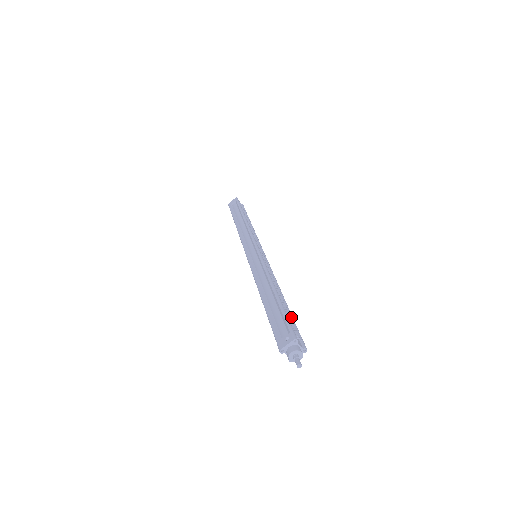
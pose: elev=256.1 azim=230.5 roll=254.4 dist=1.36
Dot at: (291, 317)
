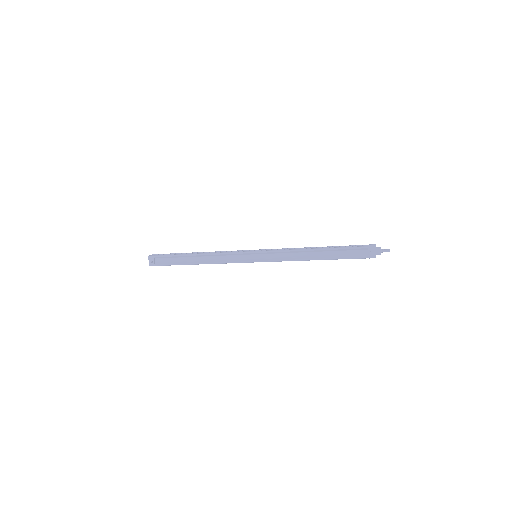
Dot at: (344, 246)
